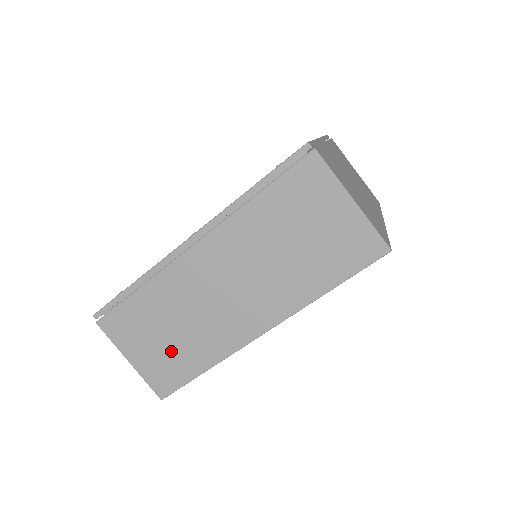
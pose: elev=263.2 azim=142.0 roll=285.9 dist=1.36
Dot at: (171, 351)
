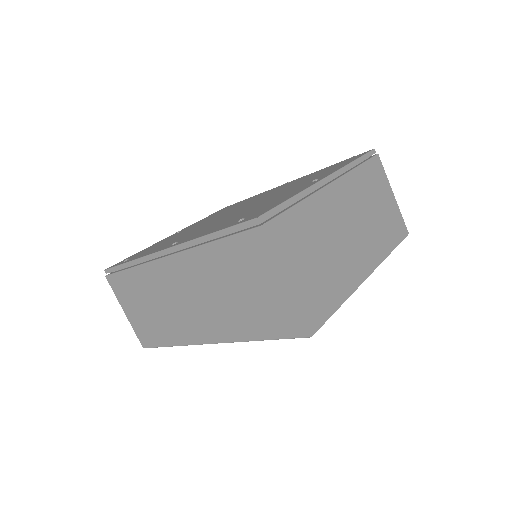
Dot at: (150, 321)
